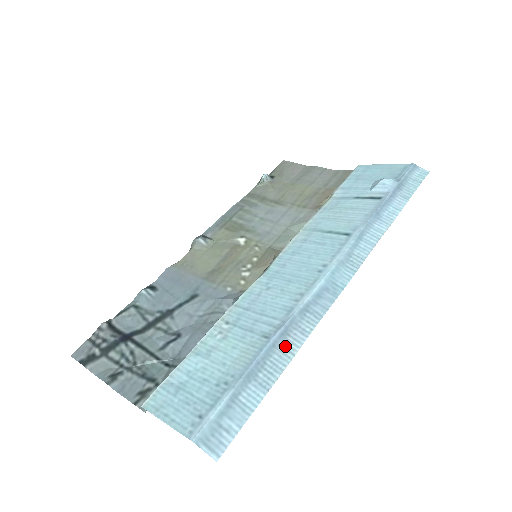
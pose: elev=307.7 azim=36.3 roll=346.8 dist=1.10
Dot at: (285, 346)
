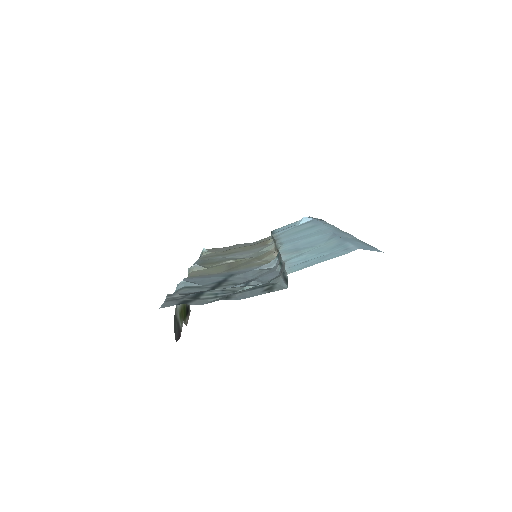
Dot at: (348, 237)
